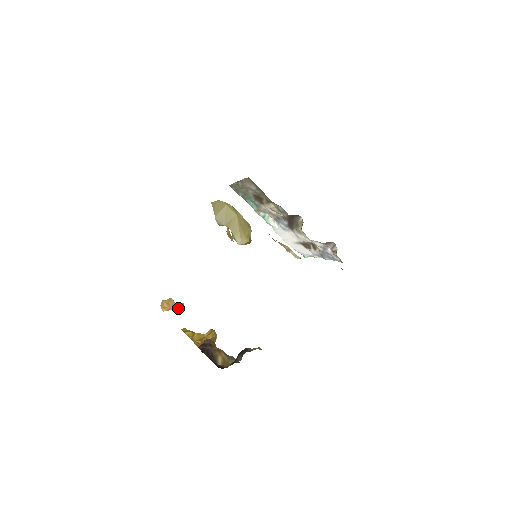
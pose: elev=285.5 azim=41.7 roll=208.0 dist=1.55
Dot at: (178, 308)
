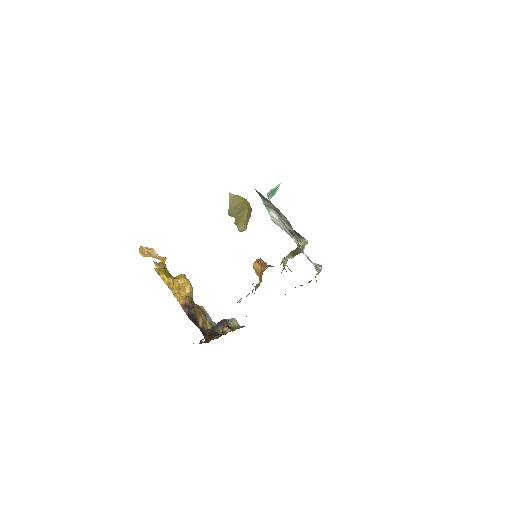
Dot at: occluded
